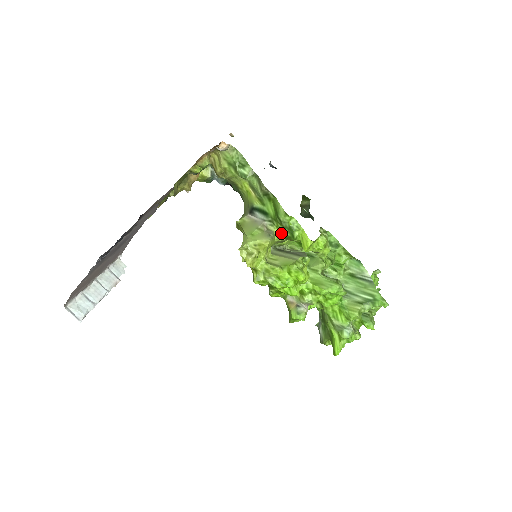
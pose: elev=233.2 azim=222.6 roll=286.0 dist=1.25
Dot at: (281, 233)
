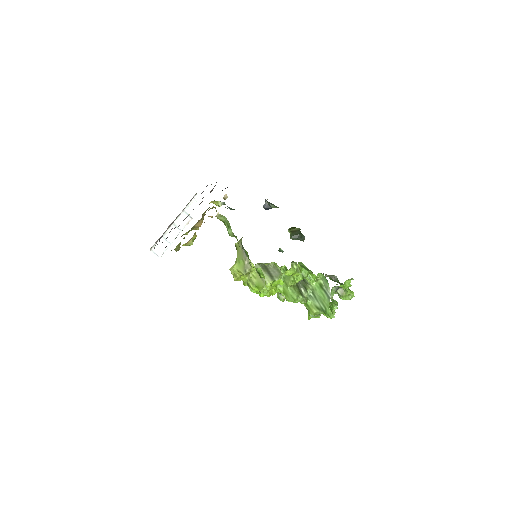
Dot at: (255, 269)
